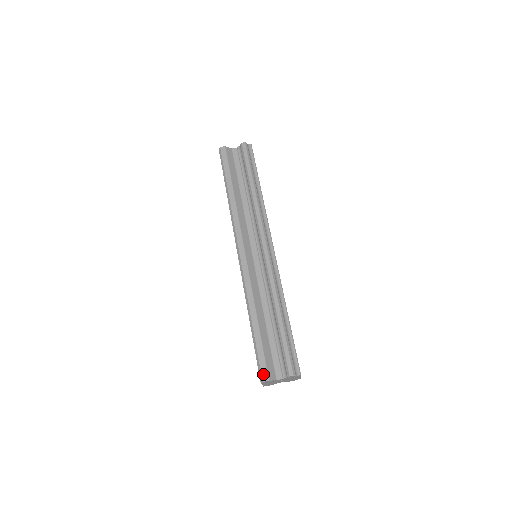
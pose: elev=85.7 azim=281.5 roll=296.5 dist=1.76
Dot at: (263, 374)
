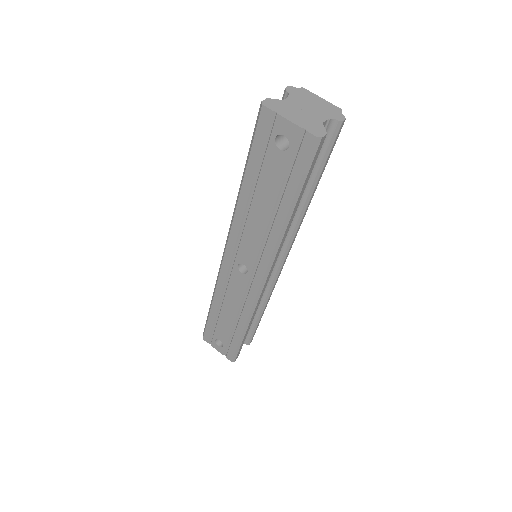
Dot at: (260, 111)
